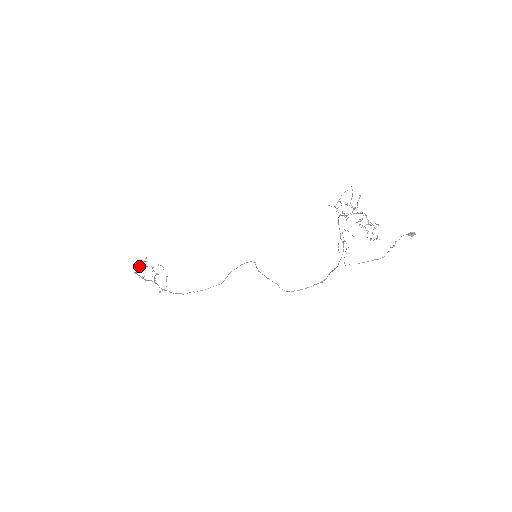
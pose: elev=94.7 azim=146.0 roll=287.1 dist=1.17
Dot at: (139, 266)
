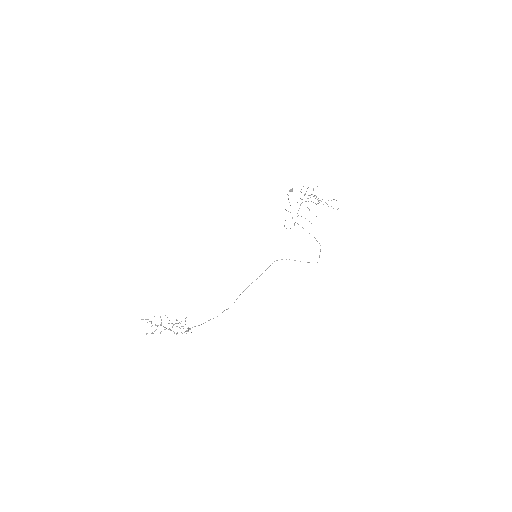
Dot at: (166, 328)
